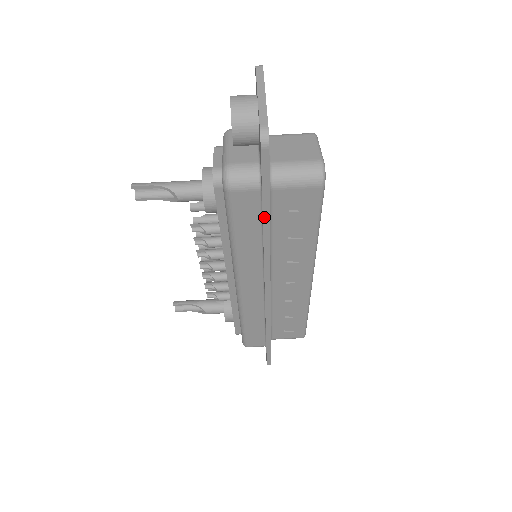
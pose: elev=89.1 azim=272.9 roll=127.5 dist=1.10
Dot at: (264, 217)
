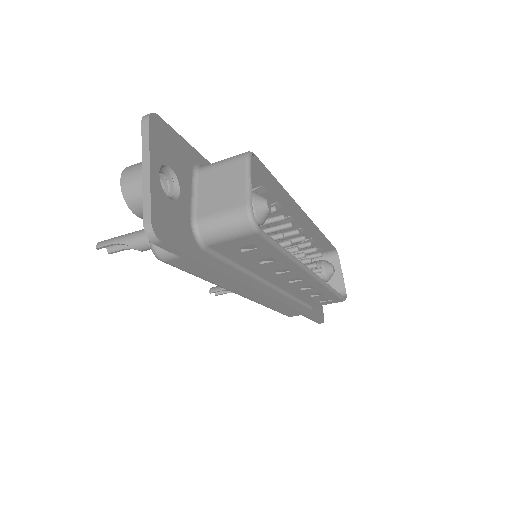
Dot at: (211, 271)
